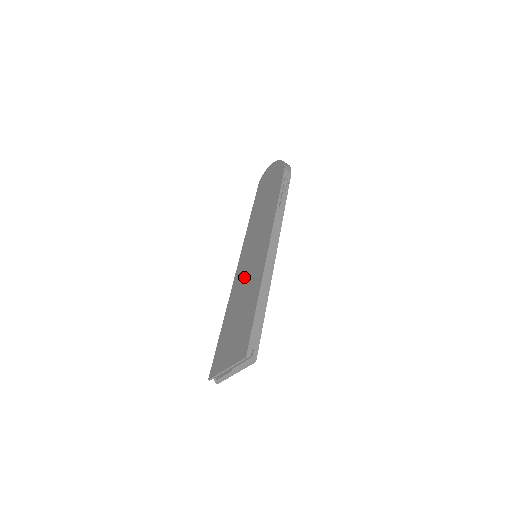
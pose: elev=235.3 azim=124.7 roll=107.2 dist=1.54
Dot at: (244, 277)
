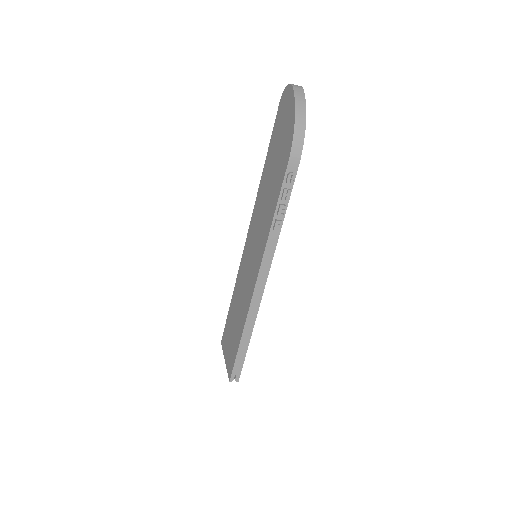
Dot at: (243, 278)
